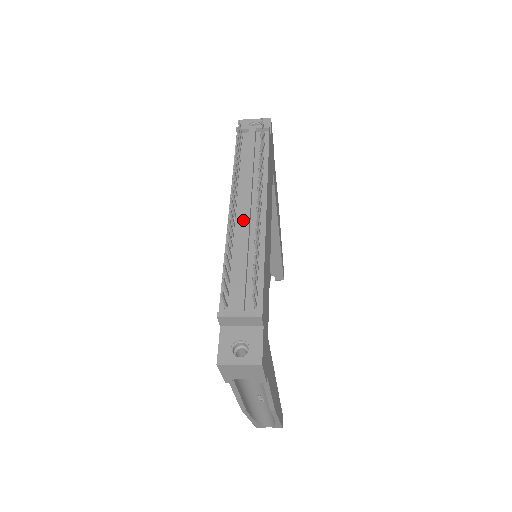
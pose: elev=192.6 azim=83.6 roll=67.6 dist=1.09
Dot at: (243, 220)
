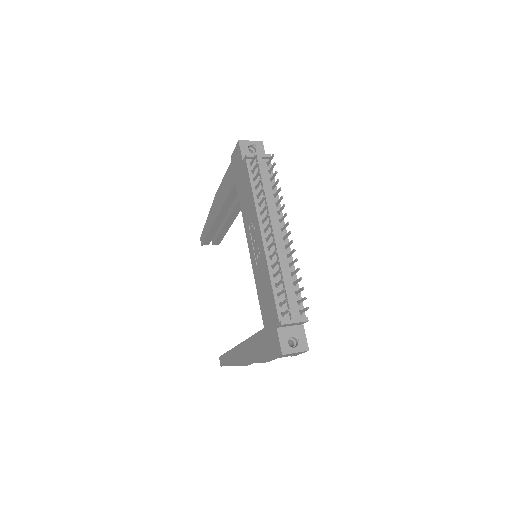
Dot at: (277, 246)
